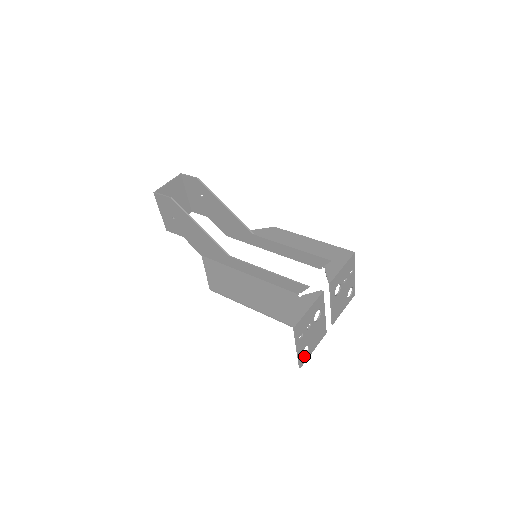
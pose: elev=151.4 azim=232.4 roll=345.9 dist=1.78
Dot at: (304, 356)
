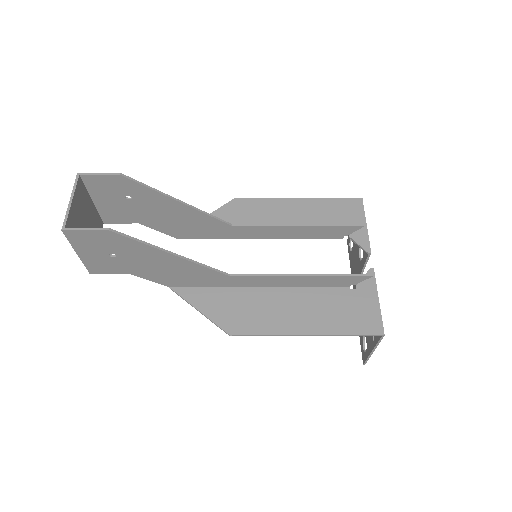
Dot at: (363, 349)
